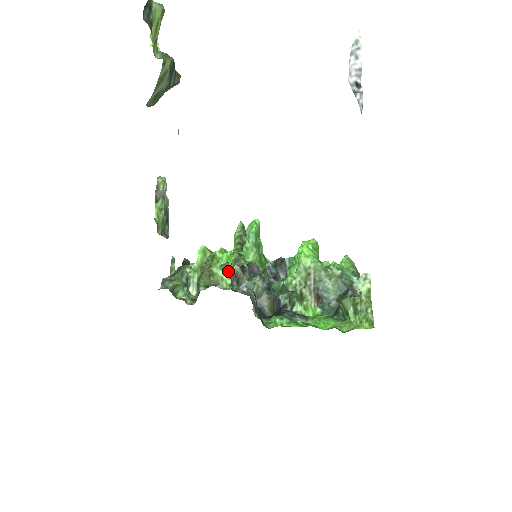
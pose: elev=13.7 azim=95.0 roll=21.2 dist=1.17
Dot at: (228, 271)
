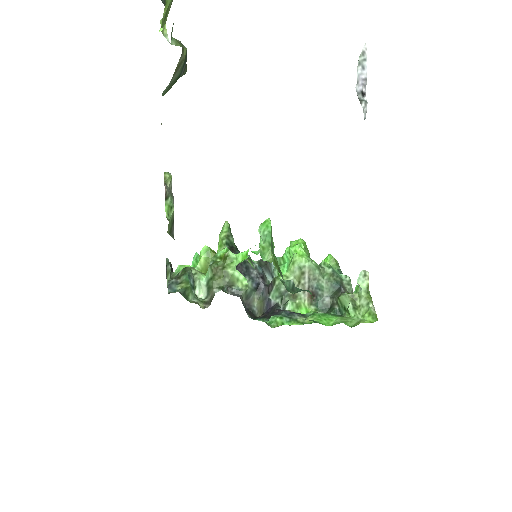
Dot at: occluded
